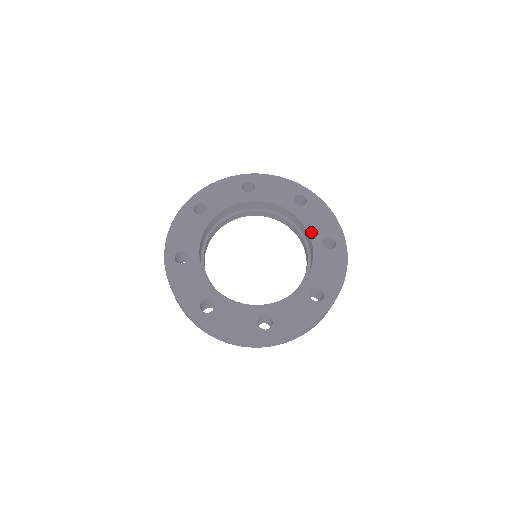
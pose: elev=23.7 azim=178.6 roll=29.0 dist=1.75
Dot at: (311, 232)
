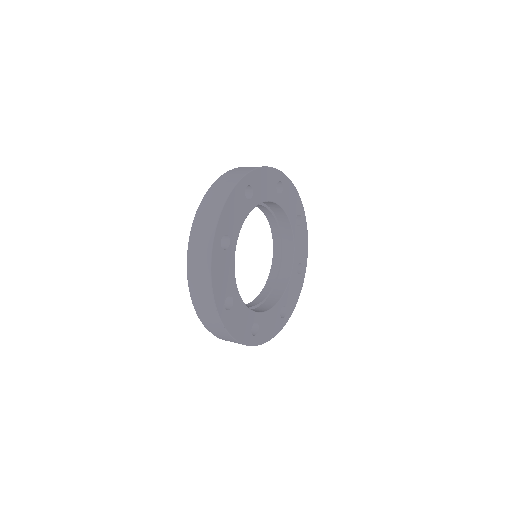
Dot at: (290, 217)
